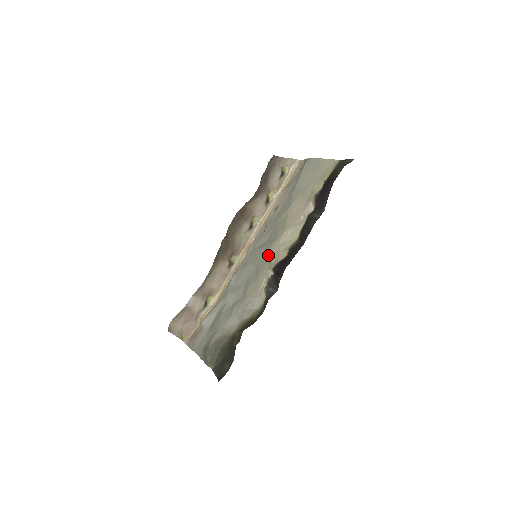
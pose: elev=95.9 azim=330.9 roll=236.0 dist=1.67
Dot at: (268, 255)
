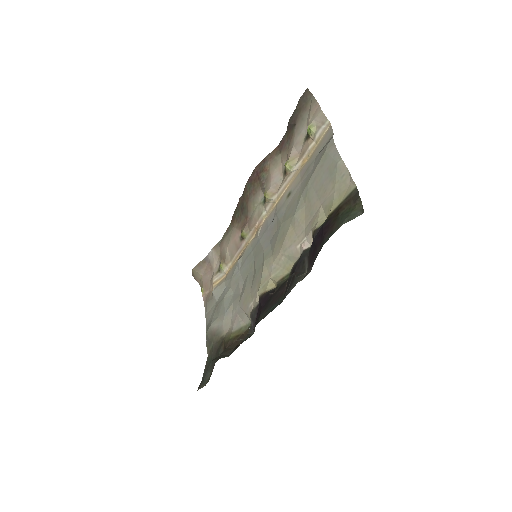
Dot at: (262, 270)
